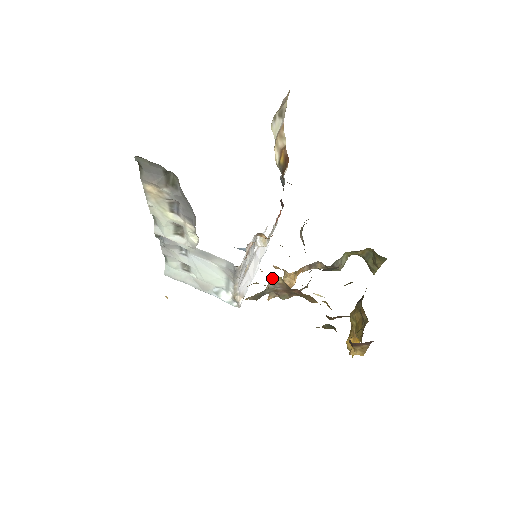
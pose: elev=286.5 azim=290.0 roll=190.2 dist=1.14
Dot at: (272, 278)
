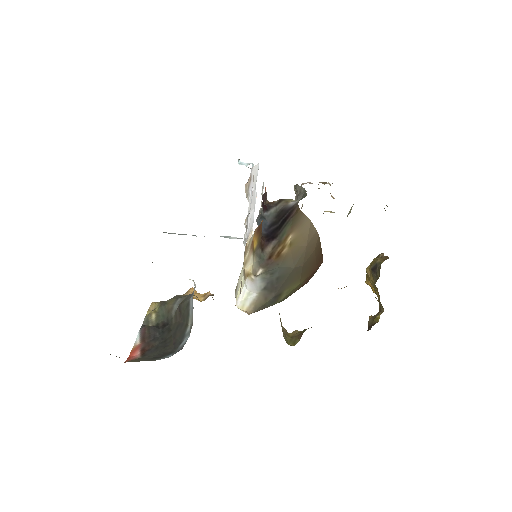
Dot at: occluded
